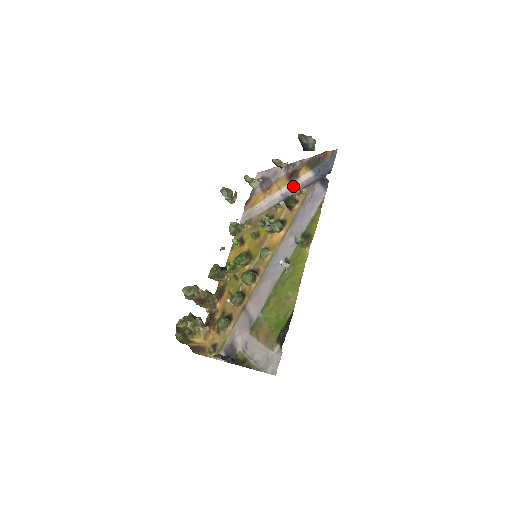
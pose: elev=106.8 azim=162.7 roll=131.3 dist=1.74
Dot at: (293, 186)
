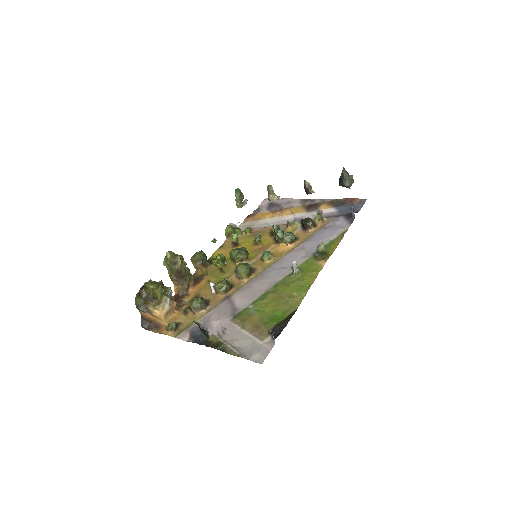
Dot at: (311, 214)
